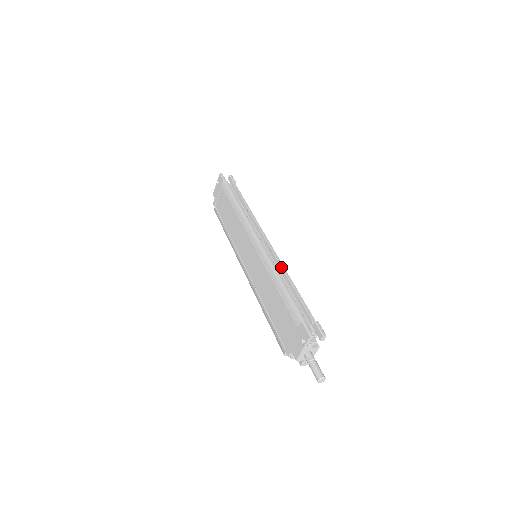
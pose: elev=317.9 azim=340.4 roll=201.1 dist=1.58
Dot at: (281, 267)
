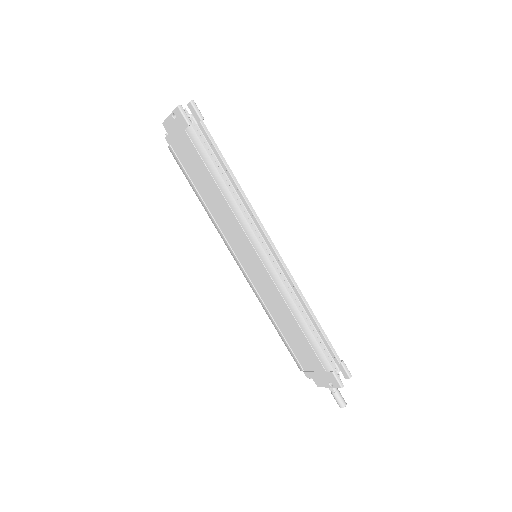
Dot at: (299, 294)
